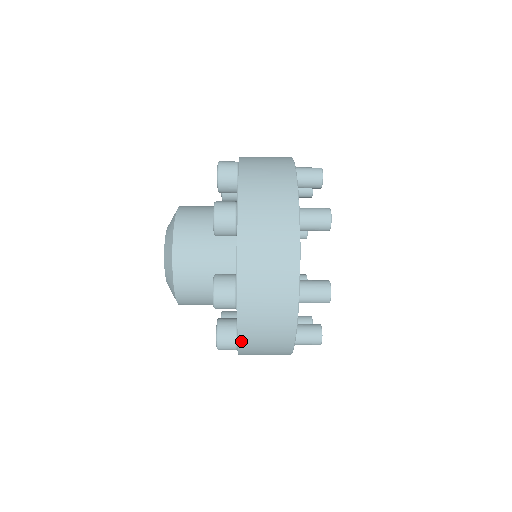
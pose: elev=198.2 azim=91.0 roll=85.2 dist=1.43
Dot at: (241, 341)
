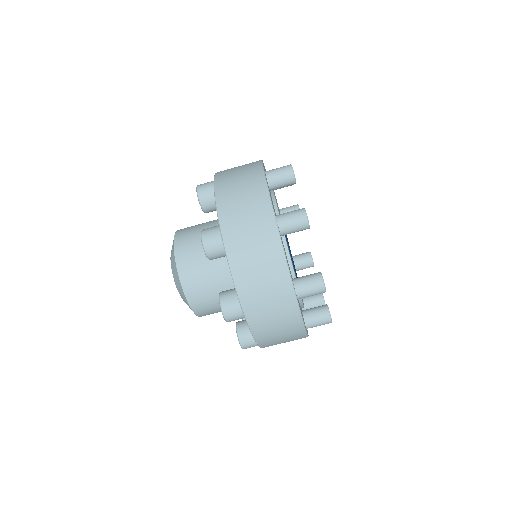
Dot at: (238, 284)
